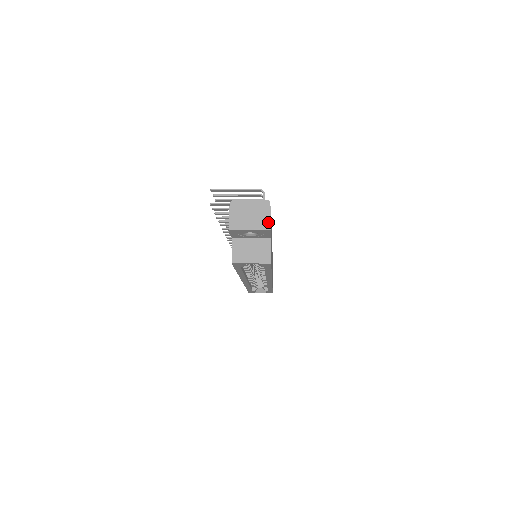
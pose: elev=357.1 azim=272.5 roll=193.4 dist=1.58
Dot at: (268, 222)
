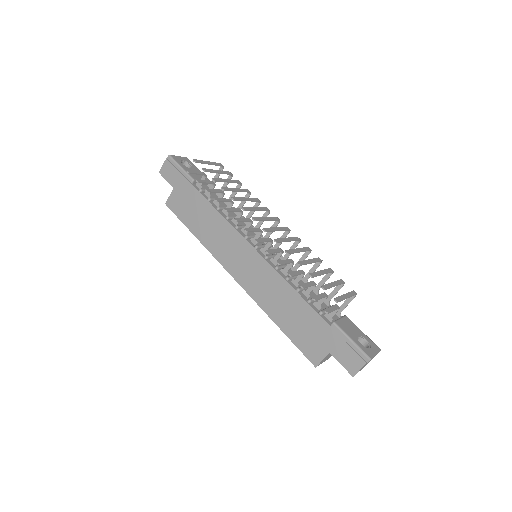
Dot at: occluded
